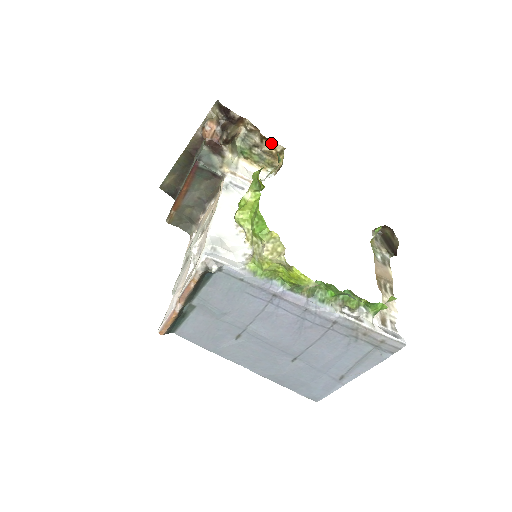
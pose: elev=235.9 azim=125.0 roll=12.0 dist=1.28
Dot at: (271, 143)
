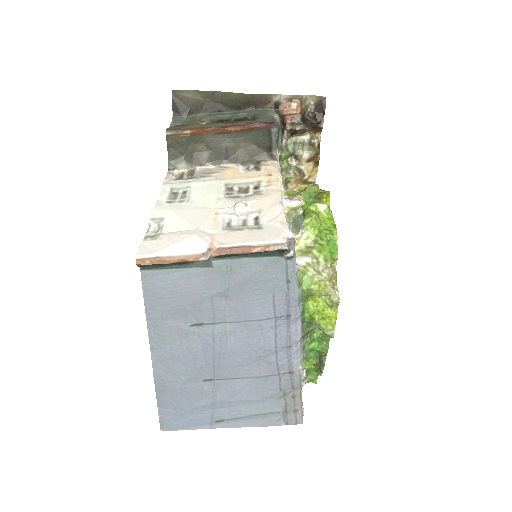
Dot at: (314, 170)
